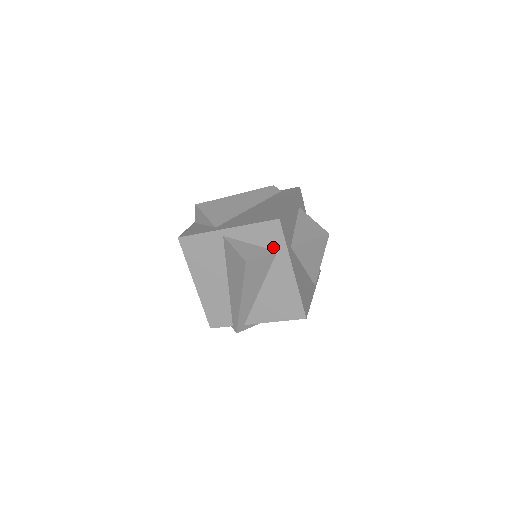
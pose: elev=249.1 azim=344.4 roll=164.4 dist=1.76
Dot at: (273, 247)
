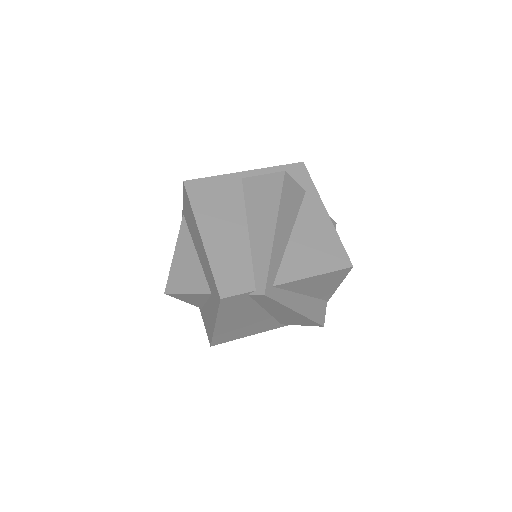
Dot at: occluded
